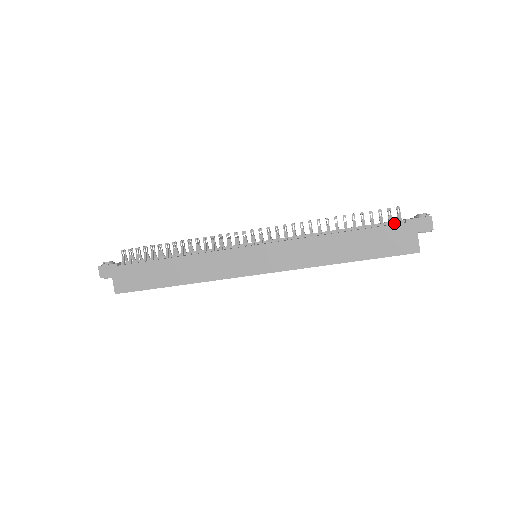
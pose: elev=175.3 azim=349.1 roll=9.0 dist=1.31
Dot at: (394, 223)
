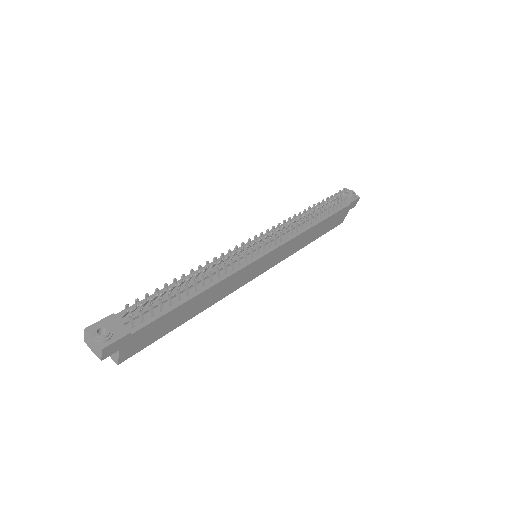
Dot at: (339, 203)
